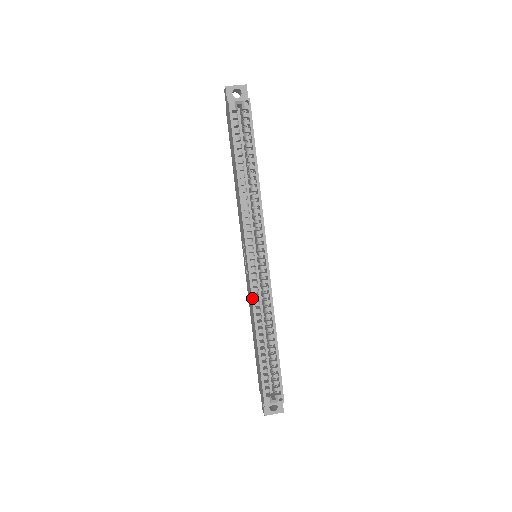
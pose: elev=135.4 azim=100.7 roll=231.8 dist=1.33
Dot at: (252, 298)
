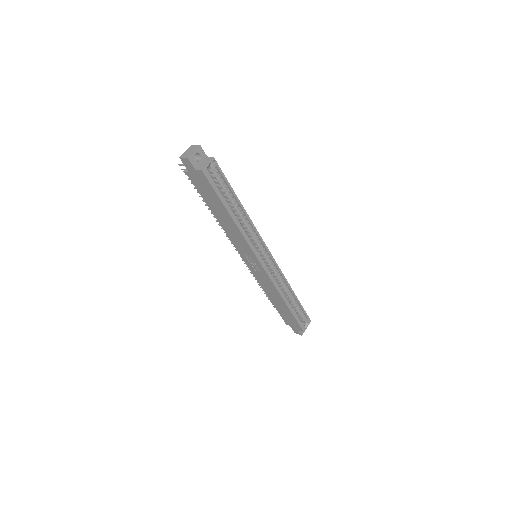
Dot at: (274, 285)
